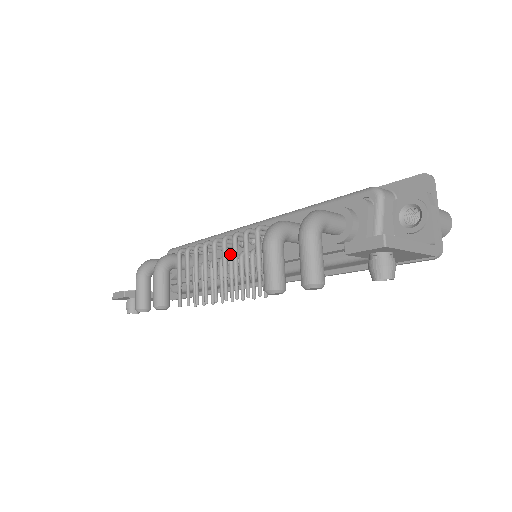
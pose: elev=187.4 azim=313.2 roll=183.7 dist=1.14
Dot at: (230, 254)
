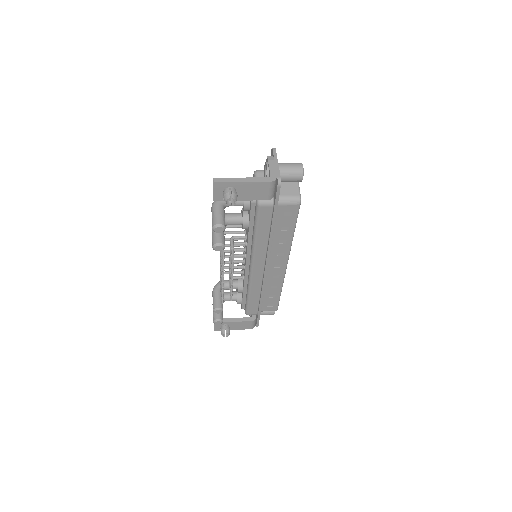
Dot at: occluded
